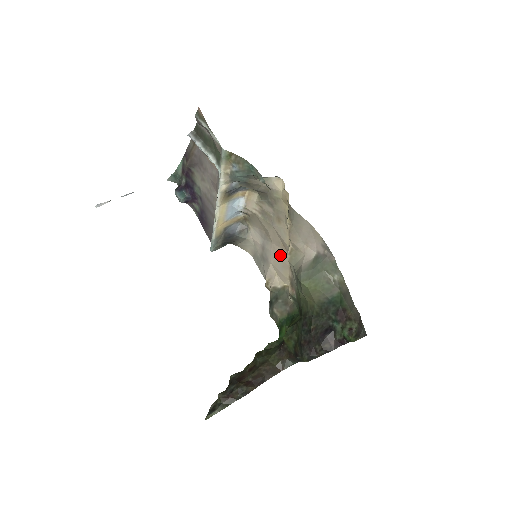
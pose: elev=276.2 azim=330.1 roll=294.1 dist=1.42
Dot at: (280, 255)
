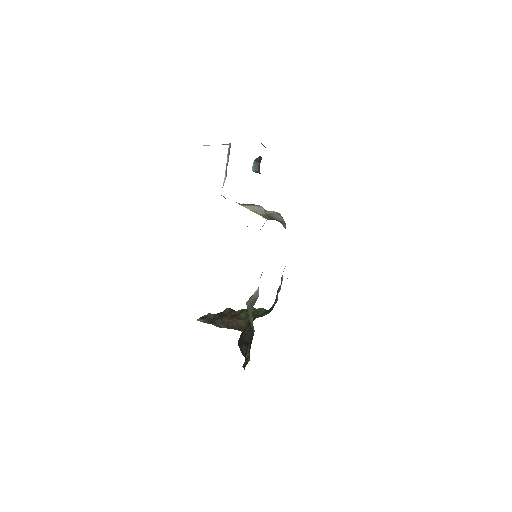
Dot at: occluded
